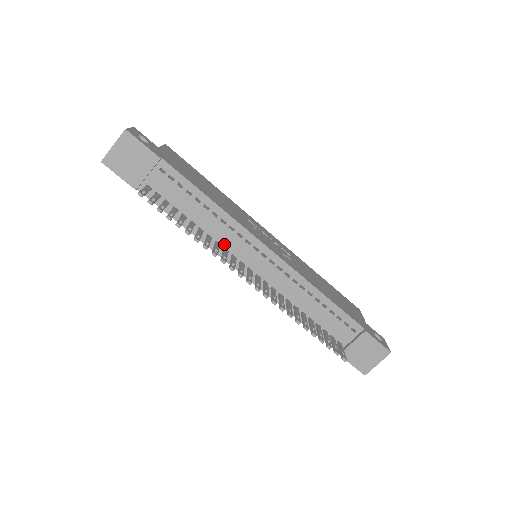
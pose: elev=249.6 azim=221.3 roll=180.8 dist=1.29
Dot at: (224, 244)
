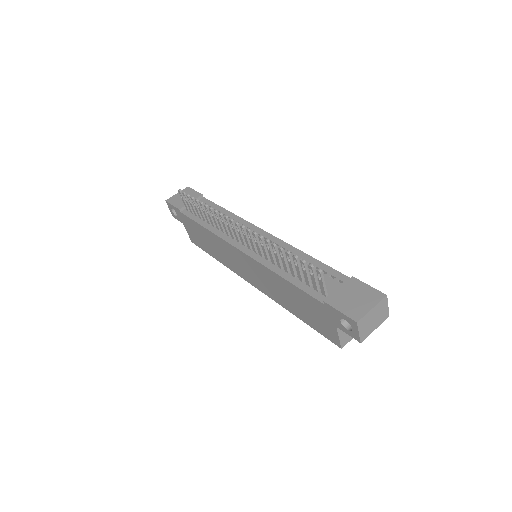
Dot at: occluded
